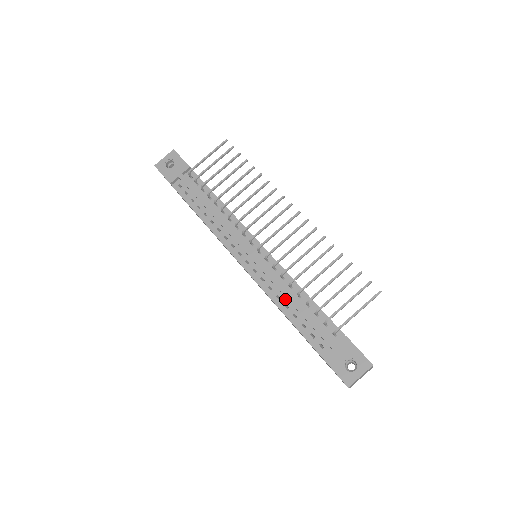
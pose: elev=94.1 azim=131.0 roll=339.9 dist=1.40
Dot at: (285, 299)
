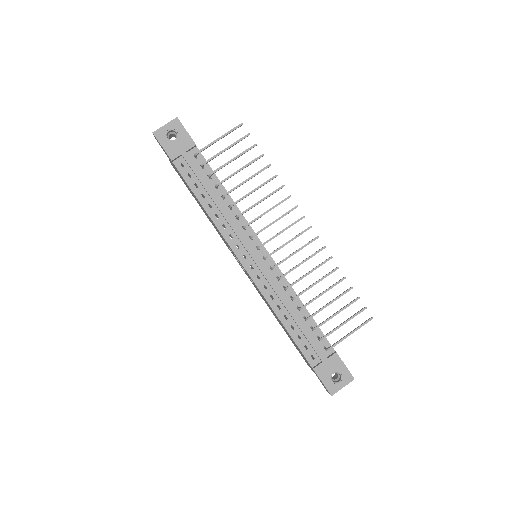
Dot at: (285, 310)
